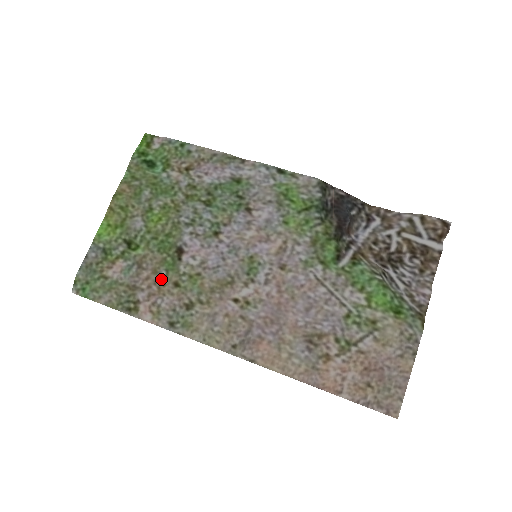
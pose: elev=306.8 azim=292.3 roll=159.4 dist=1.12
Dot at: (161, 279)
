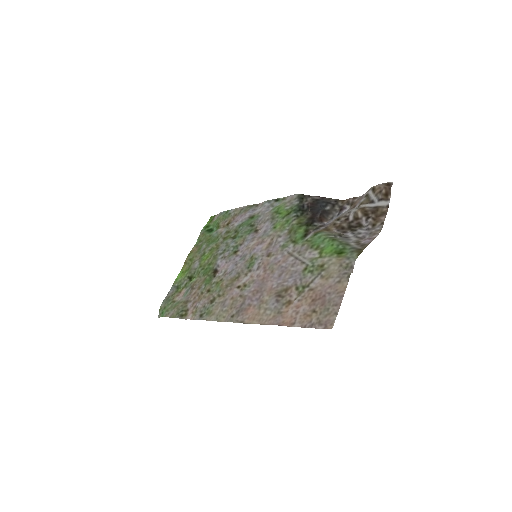
Dot at: (201, 291)
